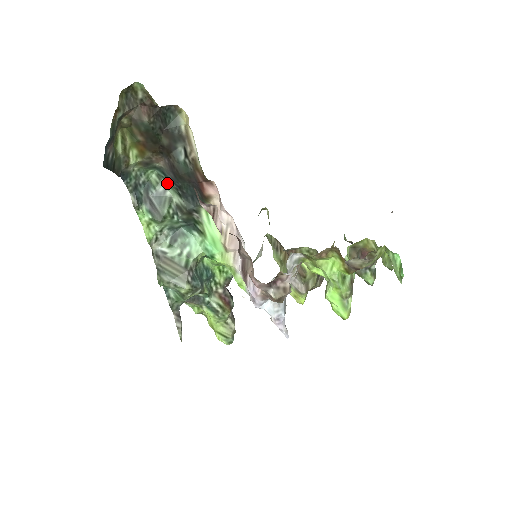
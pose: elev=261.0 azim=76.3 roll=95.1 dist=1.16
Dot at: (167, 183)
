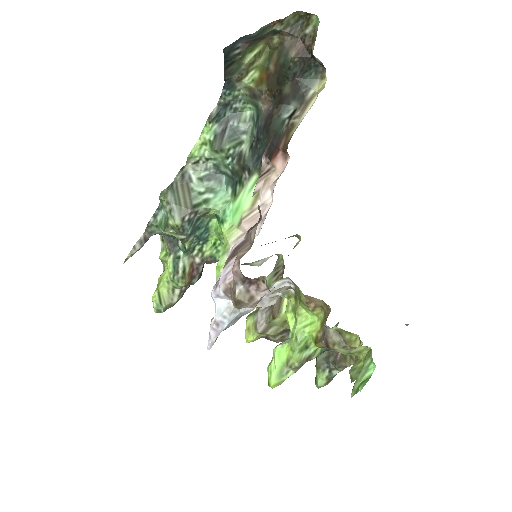
Dot at: (252, 128)
